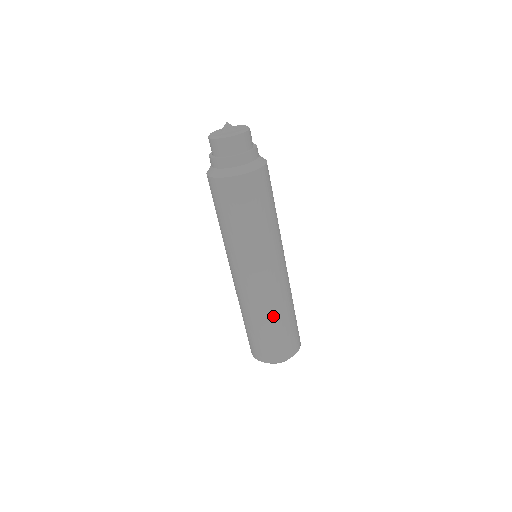
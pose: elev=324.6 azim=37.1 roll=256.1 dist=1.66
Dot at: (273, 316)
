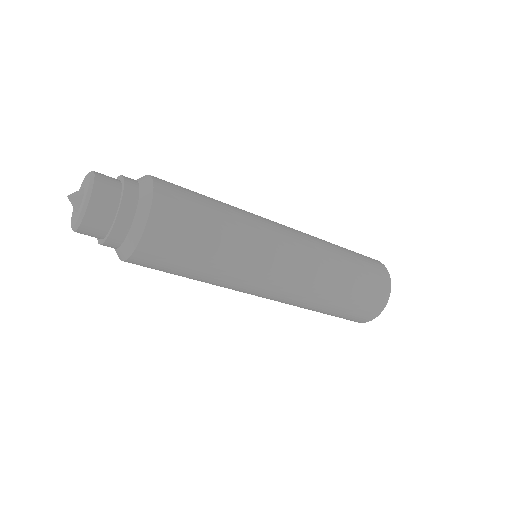
Dot at: (325, 301)
